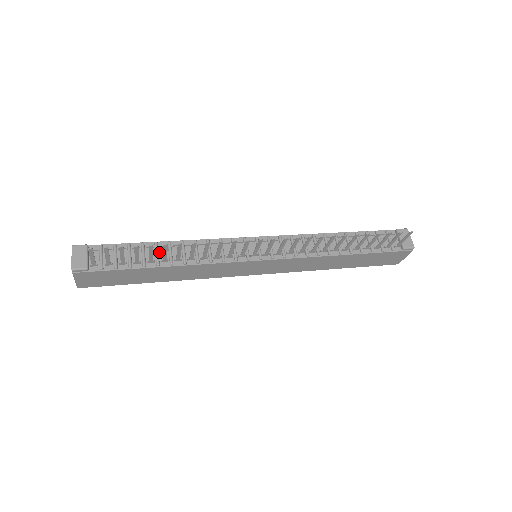
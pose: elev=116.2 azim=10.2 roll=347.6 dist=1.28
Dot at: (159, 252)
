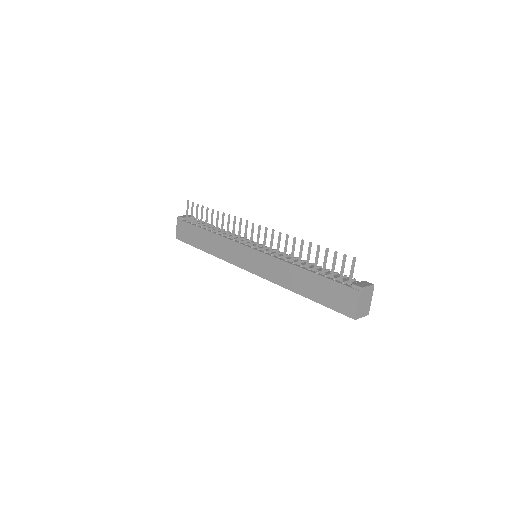
Dot at: occluded
